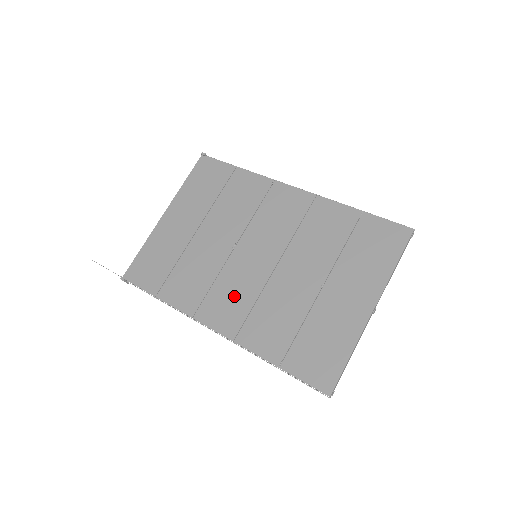
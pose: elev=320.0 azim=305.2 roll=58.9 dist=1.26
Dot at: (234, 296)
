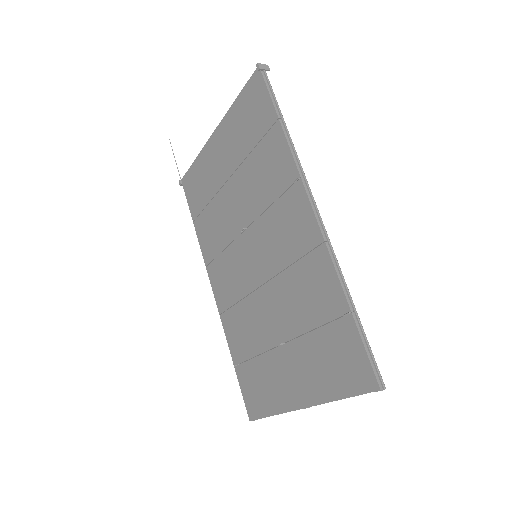
Dot at: (230, 279)
